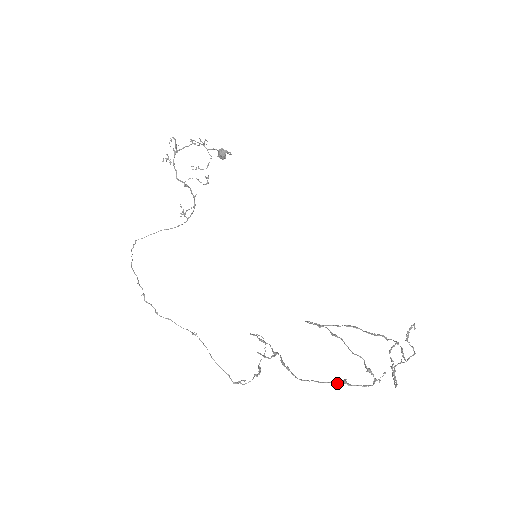
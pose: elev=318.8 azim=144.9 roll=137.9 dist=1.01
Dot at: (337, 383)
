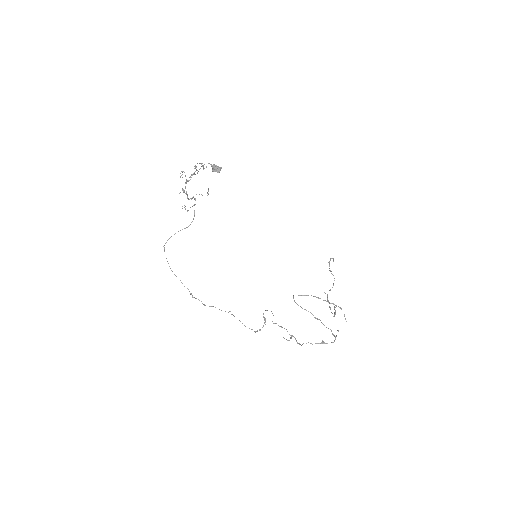
Dot at: occluded
